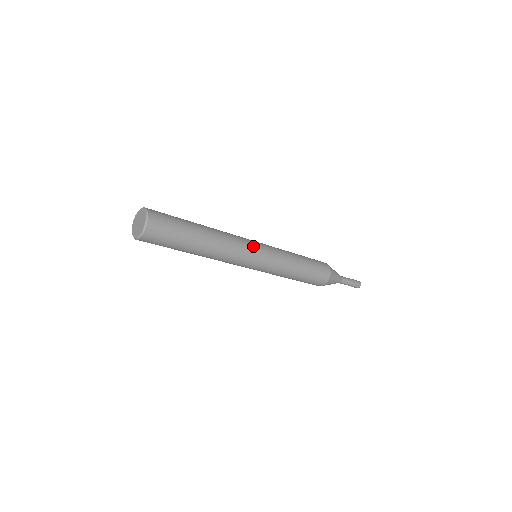
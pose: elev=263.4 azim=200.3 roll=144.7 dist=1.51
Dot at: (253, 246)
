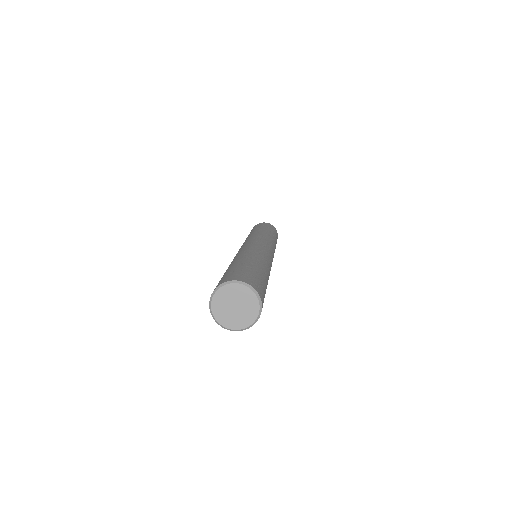
Dot at: occluded
